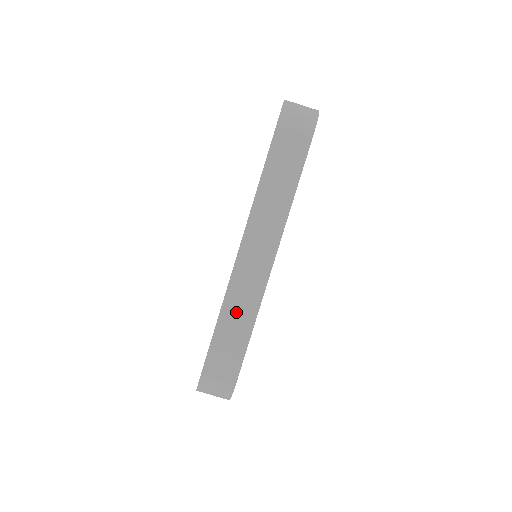
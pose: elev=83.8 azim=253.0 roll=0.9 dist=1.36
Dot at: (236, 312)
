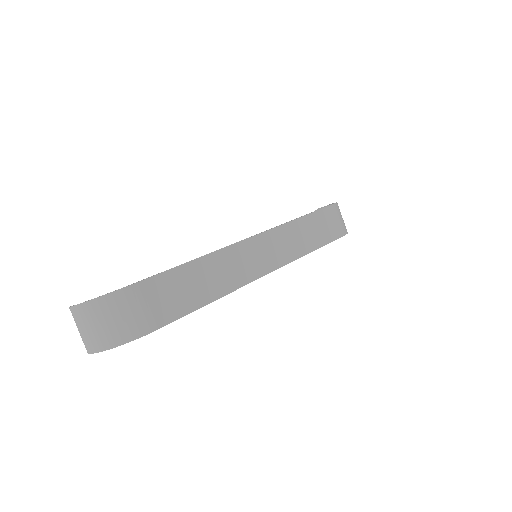
Dot at: (214, 272)
